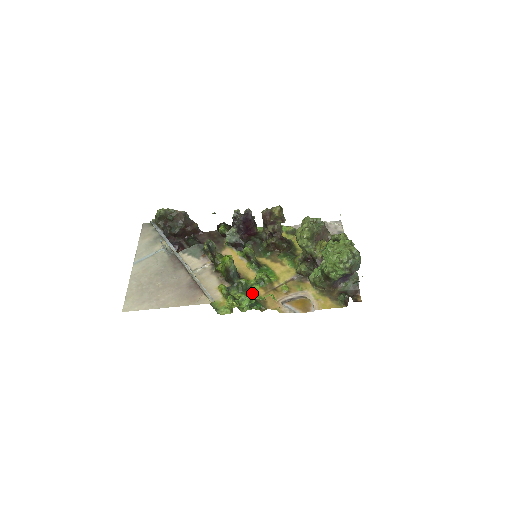
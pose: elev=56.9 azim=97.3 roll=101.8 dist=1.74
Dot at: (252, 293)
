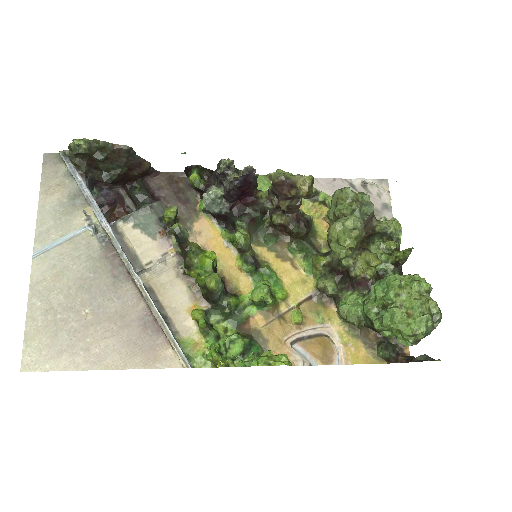
Dot at: (245, 322)
